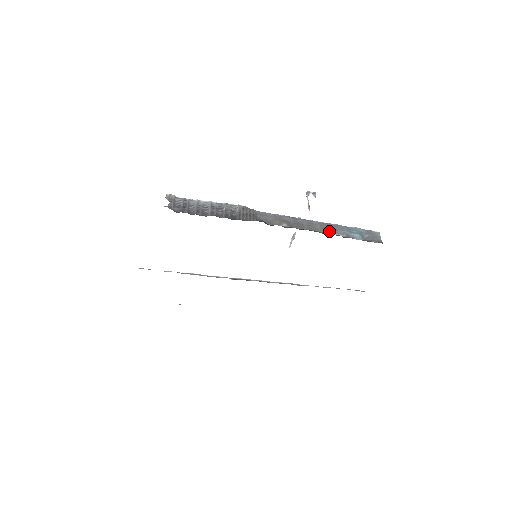
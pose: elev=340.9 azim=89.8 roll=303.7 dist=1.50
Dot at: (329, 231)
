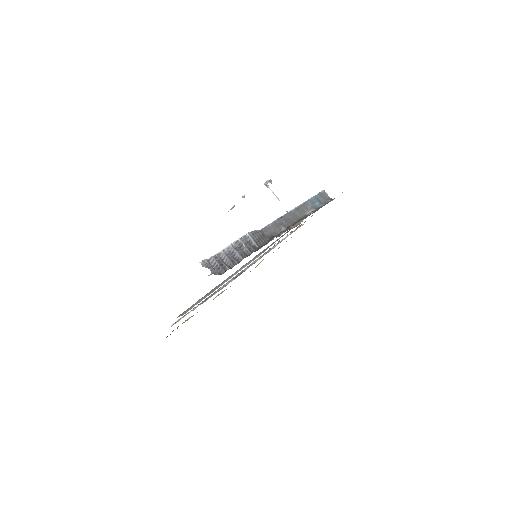
Dot at: (305, 212)
